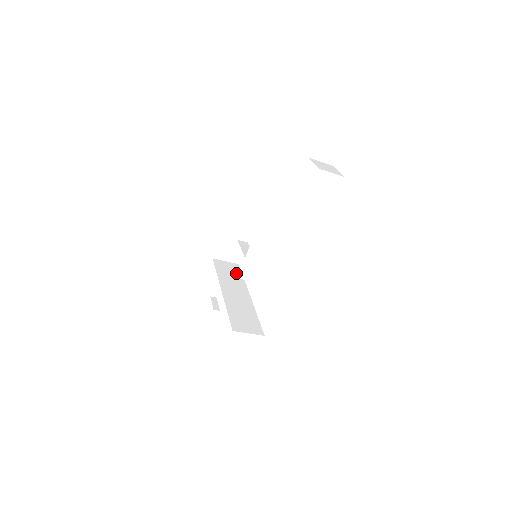
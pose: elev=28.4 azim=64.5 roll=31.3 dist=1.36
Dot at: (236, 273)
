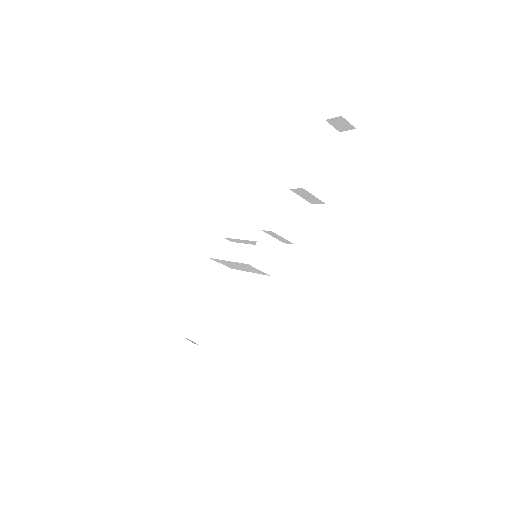
Dot at: occluded
